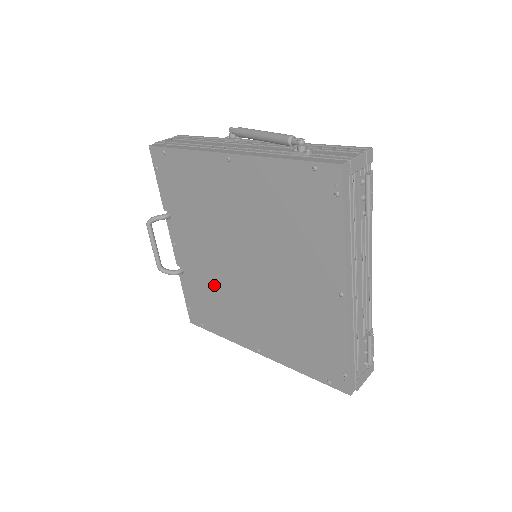
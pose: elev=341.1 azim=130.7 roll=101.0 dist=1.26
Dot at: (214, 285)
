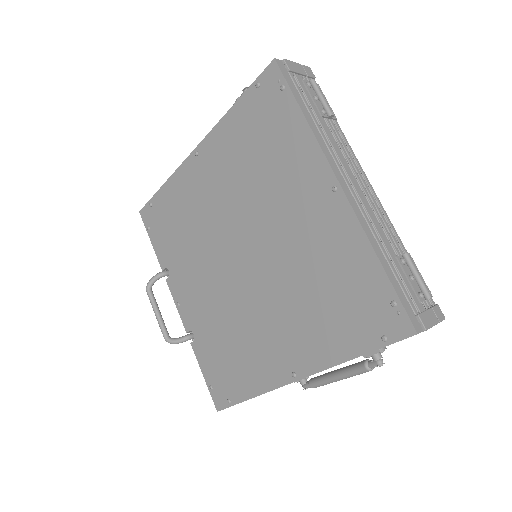
Dot at: (224, 320)
